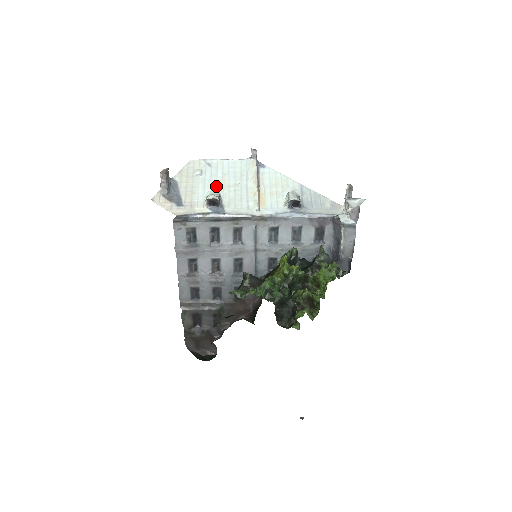
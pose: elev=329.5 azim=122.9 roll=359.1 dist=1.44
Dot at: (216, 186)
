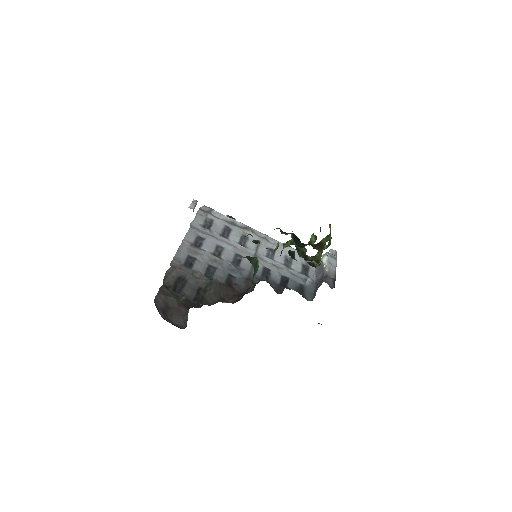
Dot at: occluded
